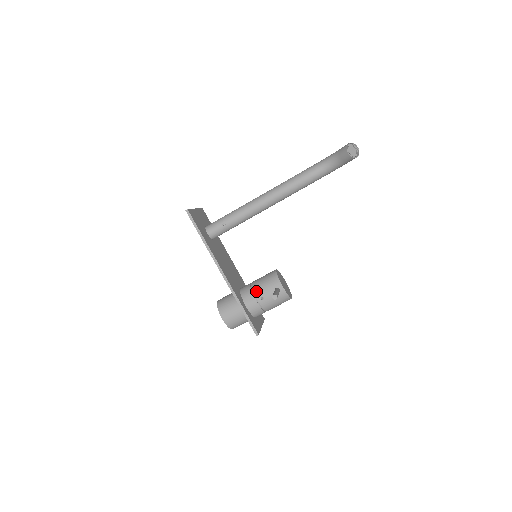
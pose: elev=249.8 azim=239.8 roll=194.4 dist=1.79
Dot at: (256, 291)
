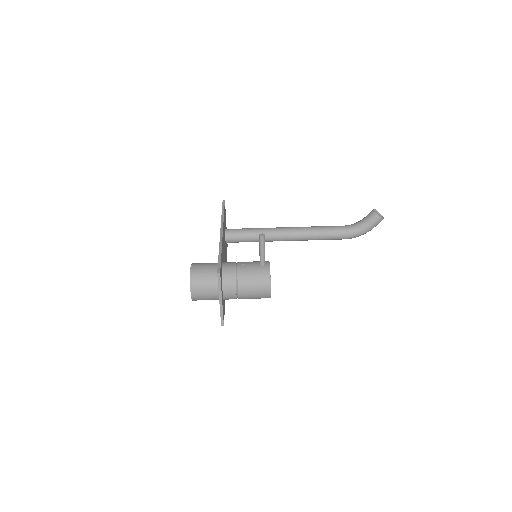
Dot at: (240, 262)
